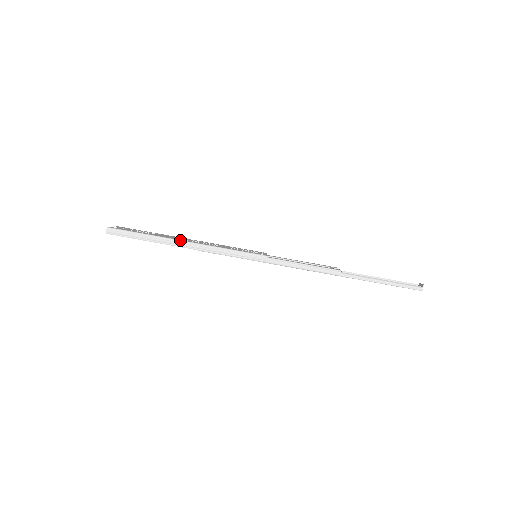
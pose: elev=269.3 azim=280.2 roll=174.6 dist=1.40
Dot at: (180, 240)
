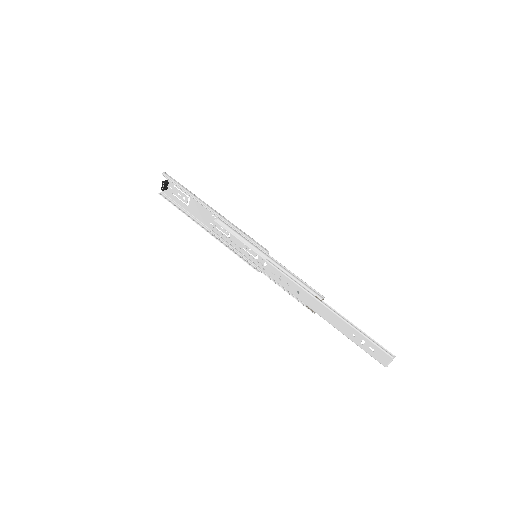
Dot at: occluded
